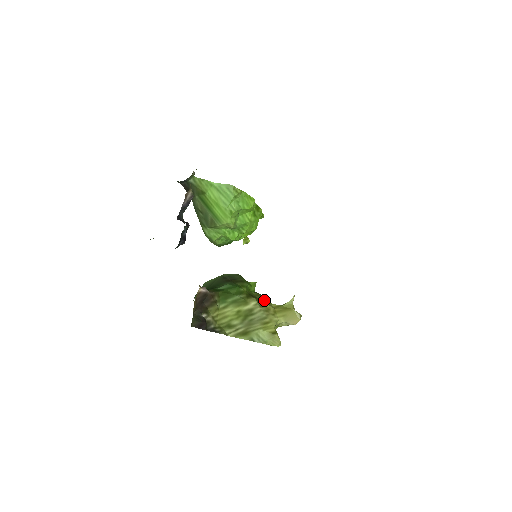
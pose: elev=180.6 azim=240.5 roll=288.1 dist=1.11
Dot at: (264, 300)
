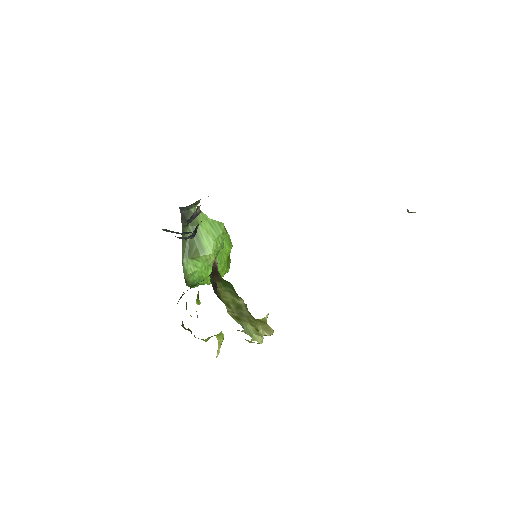
Dot at: occluded
